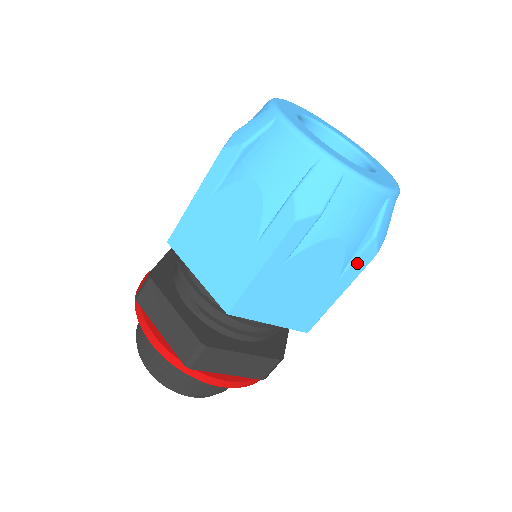
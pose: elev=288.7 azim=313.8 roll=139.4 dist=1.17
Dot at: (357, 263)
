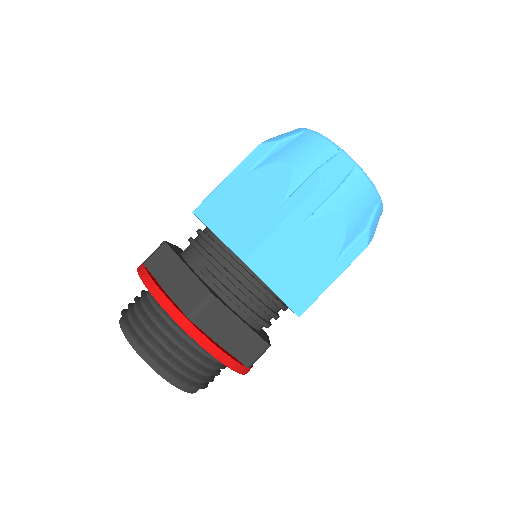
Dot at: (352, 250)
